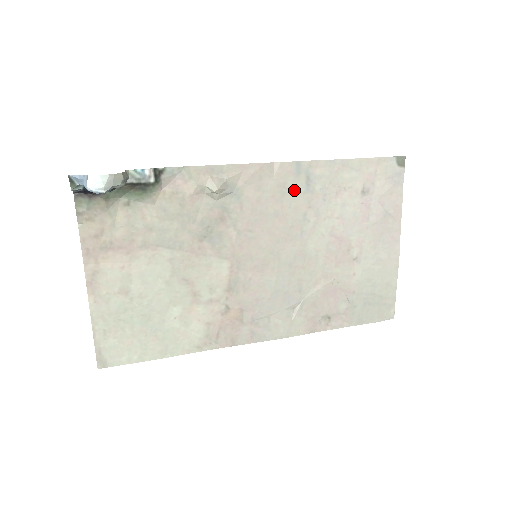
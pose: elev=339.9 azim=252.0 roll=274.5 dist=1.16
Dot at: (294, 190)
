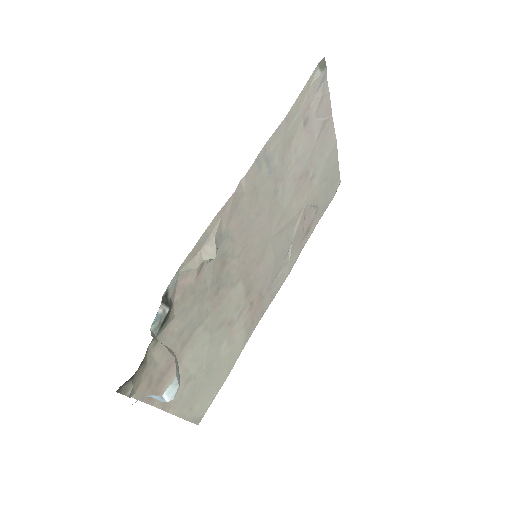
Dot at: (262, 183)
